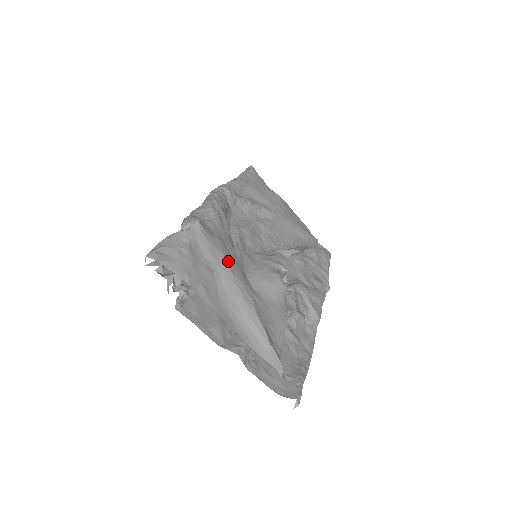
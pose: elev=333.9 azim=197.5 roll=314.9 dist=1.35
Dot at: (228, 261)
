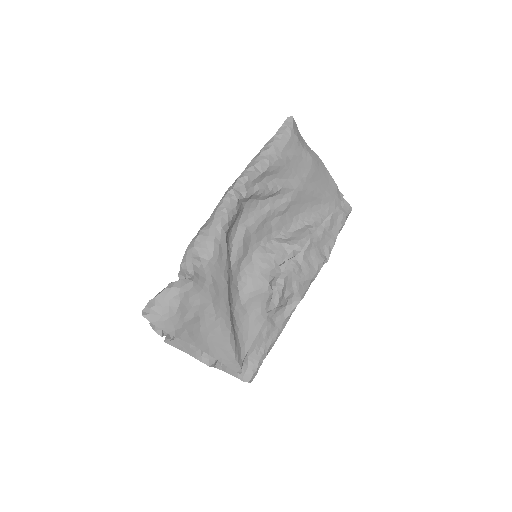
Dot at: (214, 304)
